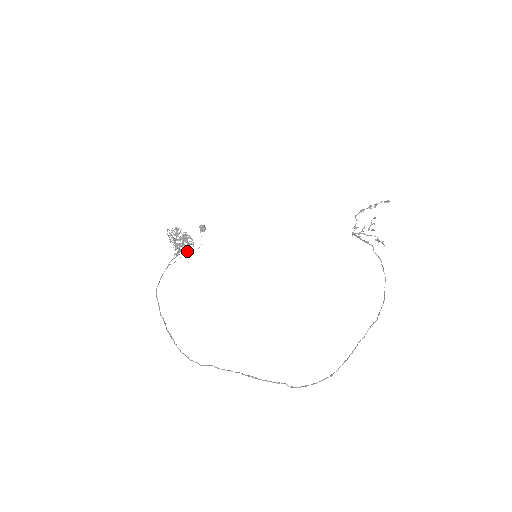
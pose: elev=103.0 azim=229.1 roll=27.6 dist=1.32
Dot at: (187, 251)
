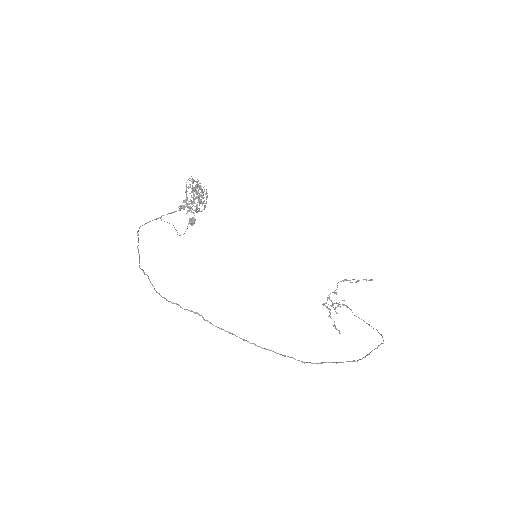
Dot at: (193, 212)
